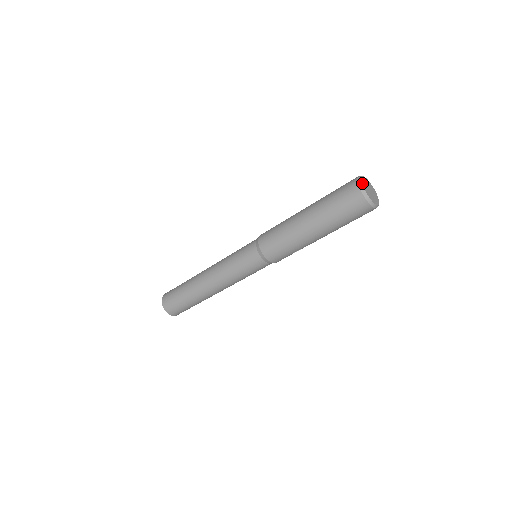
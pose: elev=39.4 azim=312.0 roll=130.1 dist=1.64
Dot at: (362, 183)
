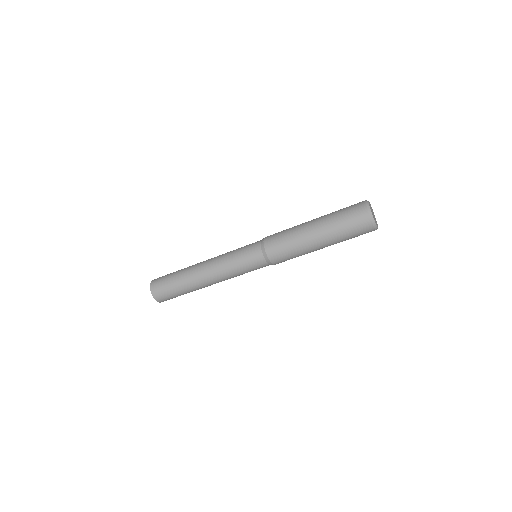
Dot at: (371, 211)
